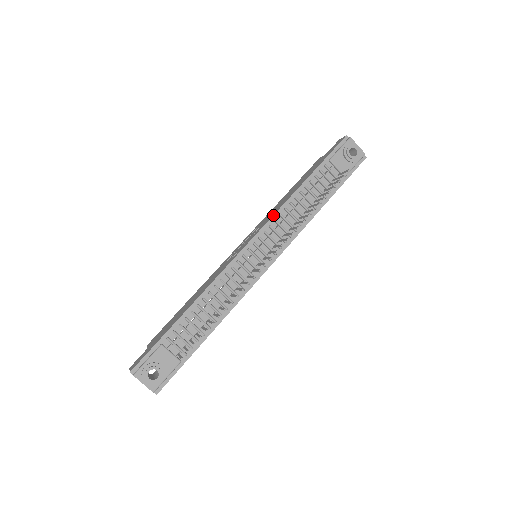
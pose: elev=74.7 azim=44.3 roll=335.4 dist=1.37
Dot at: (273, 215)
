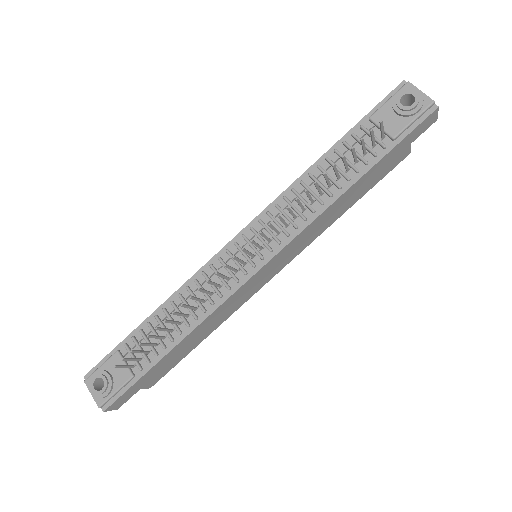
Dot at: (275, 199)
